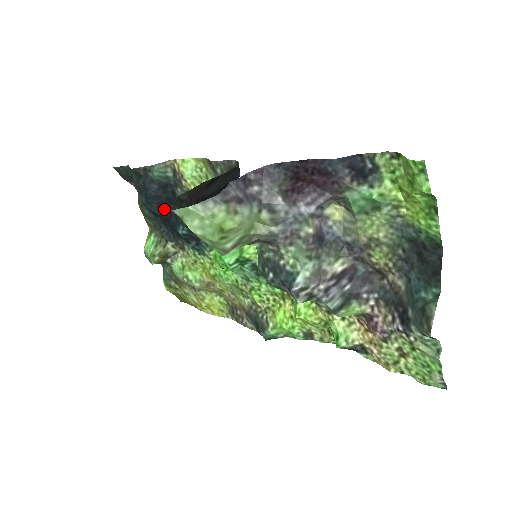
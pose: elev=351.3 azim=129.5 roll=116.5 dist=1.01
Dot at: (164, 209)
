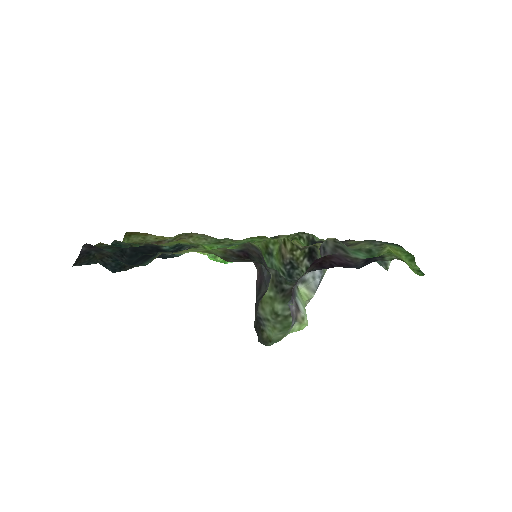
Dot at: (144, 255)
